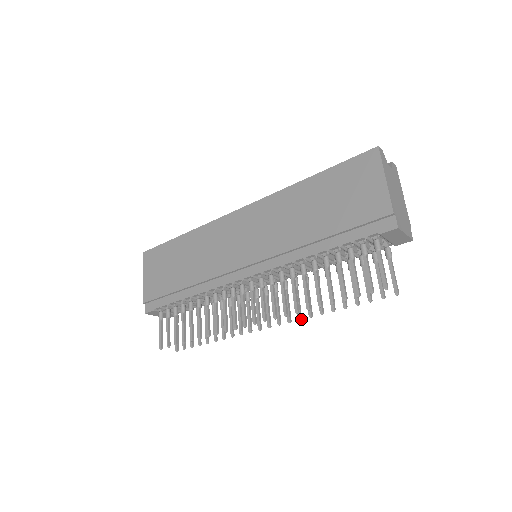
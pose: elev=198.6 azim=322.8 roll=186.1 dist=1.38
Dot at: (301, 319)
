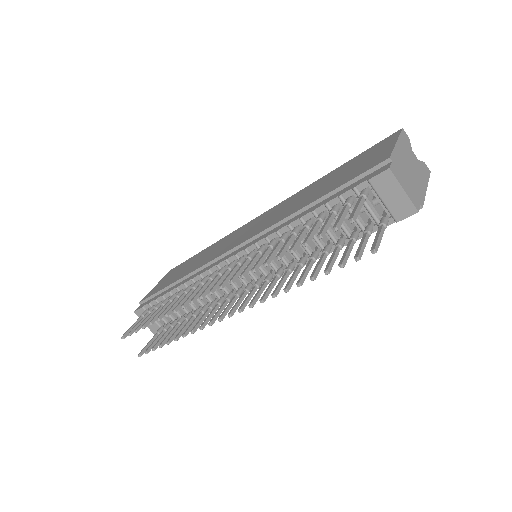
Dot at: (263, 302)
